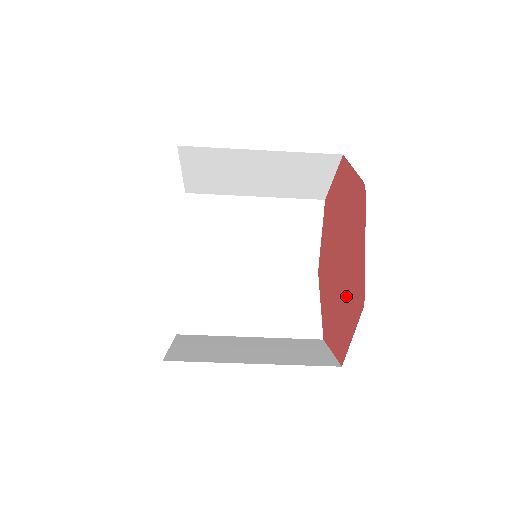
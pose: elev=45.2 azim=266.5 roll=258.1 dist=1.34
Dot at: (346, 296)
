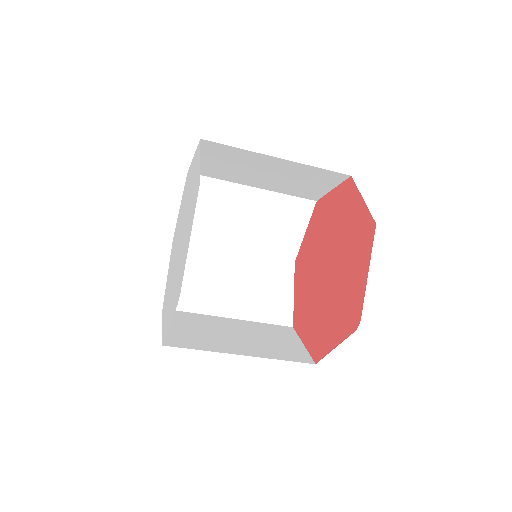
Dot at: (315, 314)
